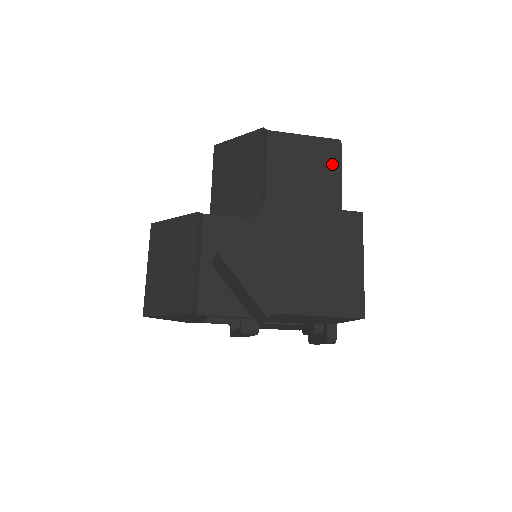
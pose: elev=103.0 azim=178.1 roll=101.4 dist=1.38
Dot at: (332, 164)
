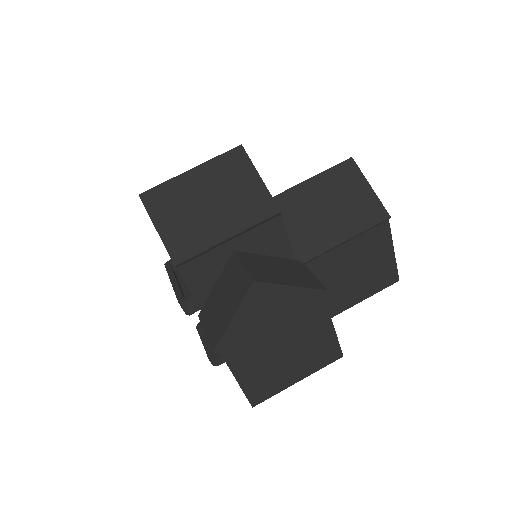
Dot at: (374, 286)
